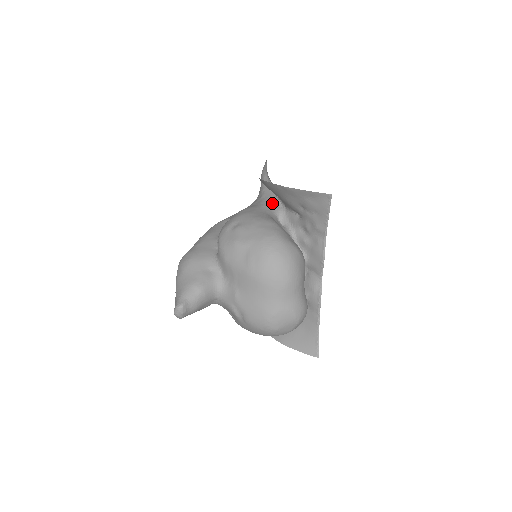
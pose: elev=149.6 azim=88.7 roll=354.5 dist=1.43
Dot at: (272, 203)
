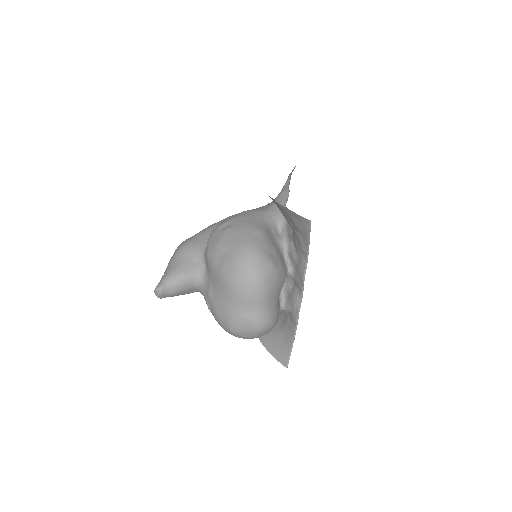
Dot at: (278, 210)
